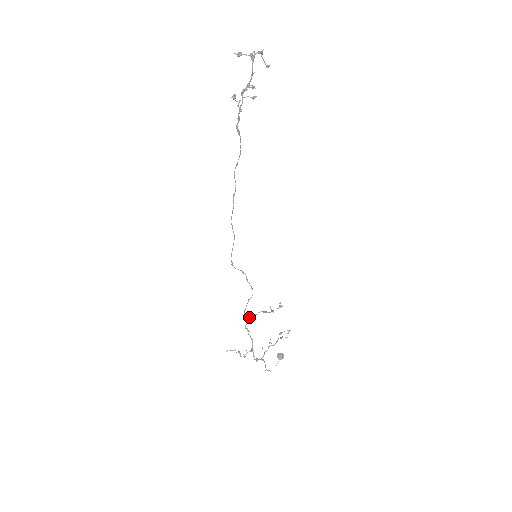
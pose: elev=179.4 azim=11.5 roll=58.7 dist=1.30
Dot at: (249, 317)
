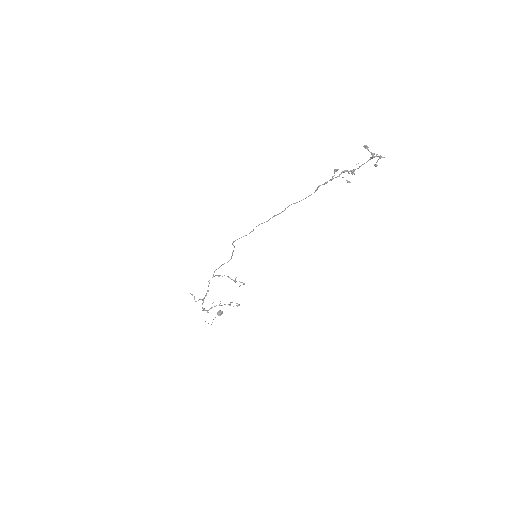
Dot at: (216, 275)
